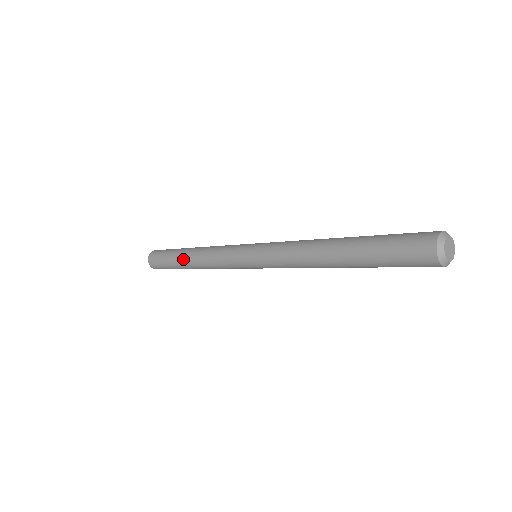
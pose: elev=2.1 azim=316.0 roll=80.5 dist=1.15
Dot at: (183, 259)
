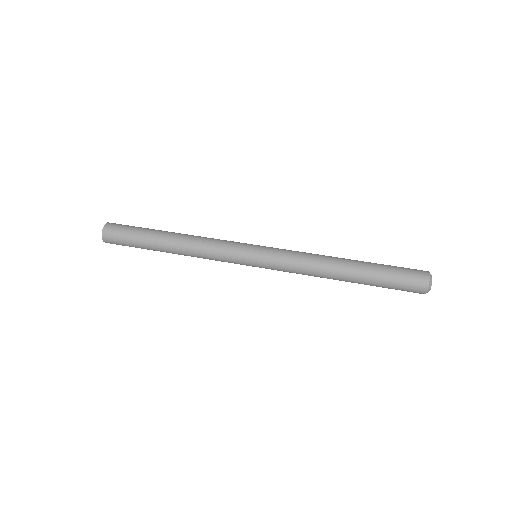
Dot at: occluded
